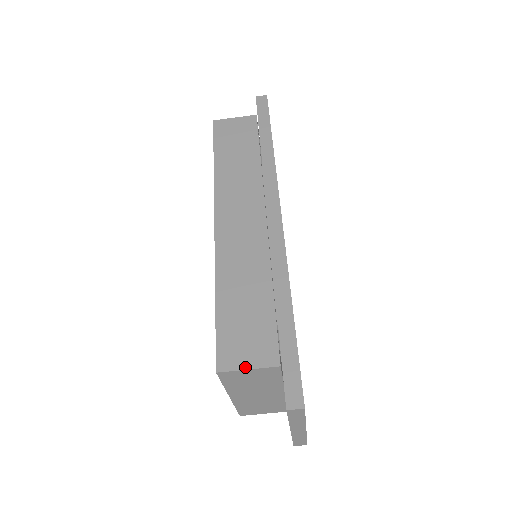
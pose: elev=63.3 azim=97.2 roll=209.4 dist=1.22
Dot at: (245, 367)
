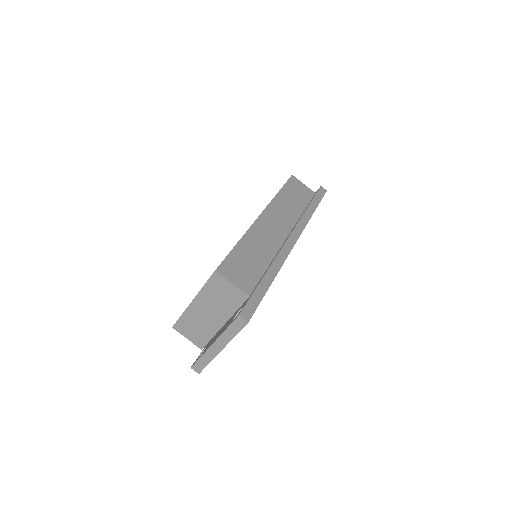
Dot at: (232, 281)
